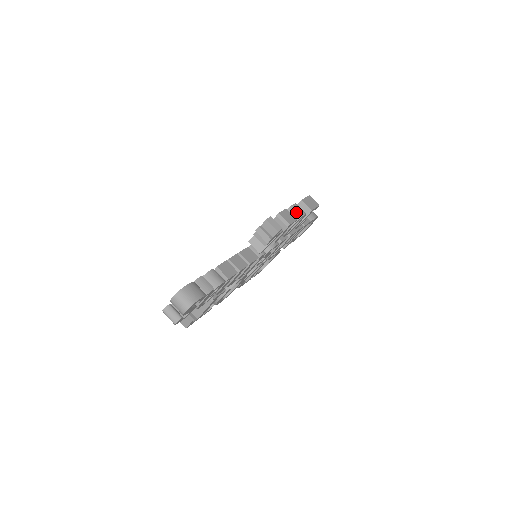
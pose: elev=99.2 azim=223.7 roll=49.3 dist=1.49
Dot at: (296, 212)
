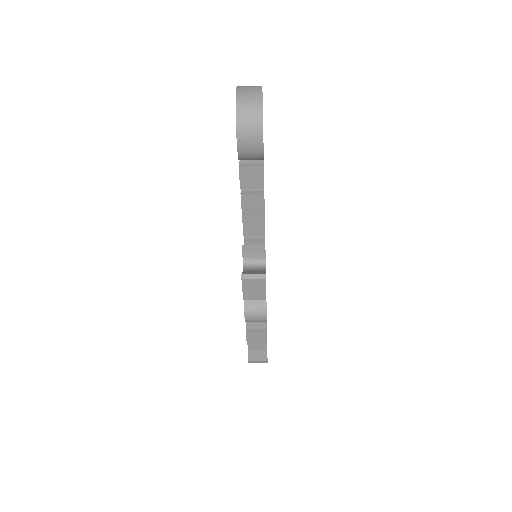
Dot at: occluded
